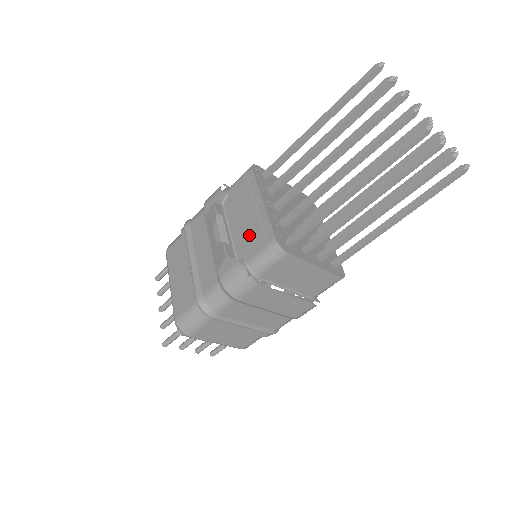
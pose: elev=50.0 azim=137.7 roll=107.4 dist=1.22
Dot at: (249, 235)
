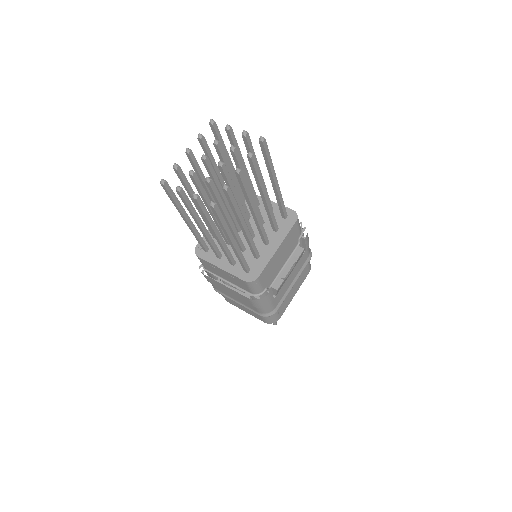
Dot at: occluded
